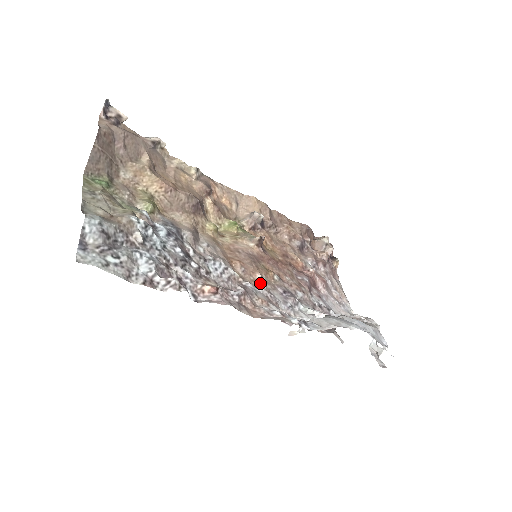
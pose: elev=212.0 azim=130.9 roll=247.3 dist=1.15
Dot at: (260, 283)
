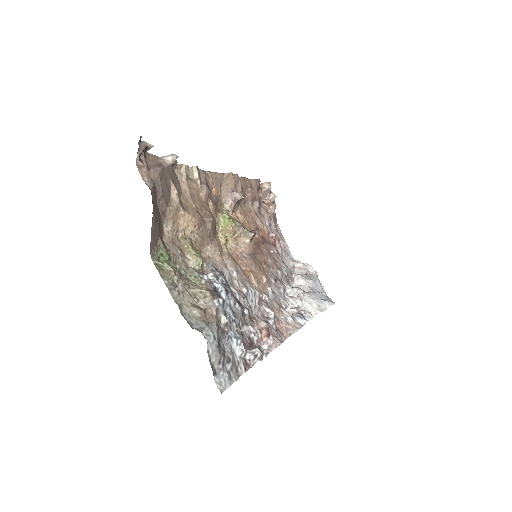
Dot at: (267, 287)
